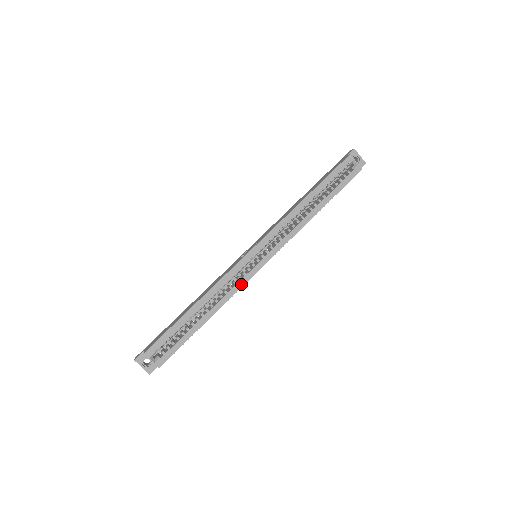
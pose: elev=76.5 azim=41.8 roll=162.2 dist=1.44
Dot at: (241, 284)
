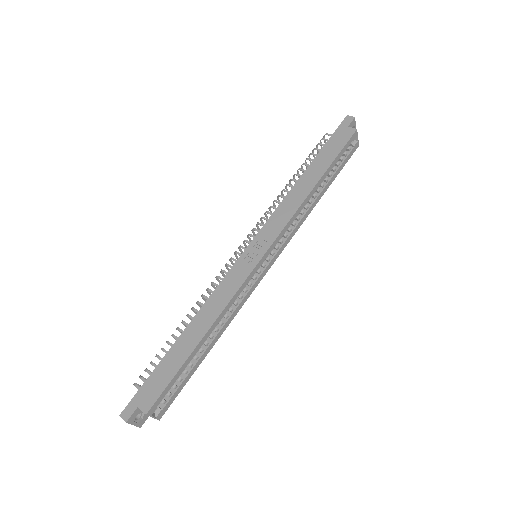
Dot at: (247, 297)
